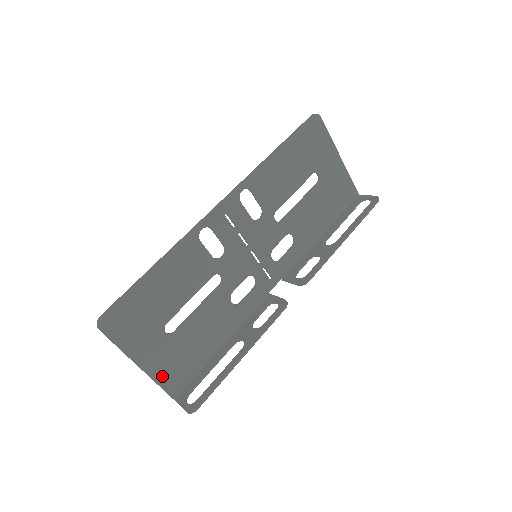
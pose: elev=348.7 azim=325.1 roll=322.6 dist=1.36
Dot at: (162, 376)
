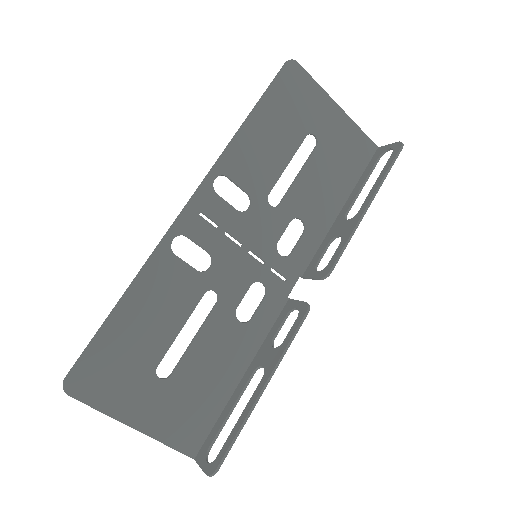
Dot at: (169, 433)
